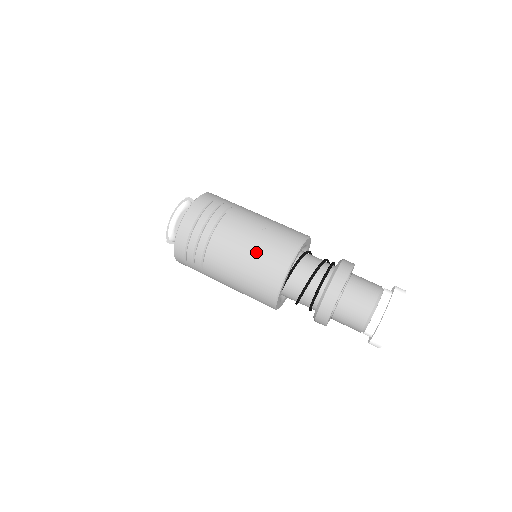
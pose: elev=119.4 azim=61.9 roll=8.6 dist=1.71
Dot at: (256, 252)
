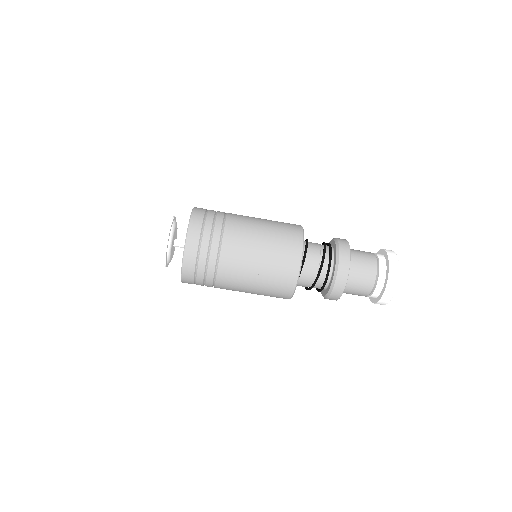
Dot at: (260, 288)
